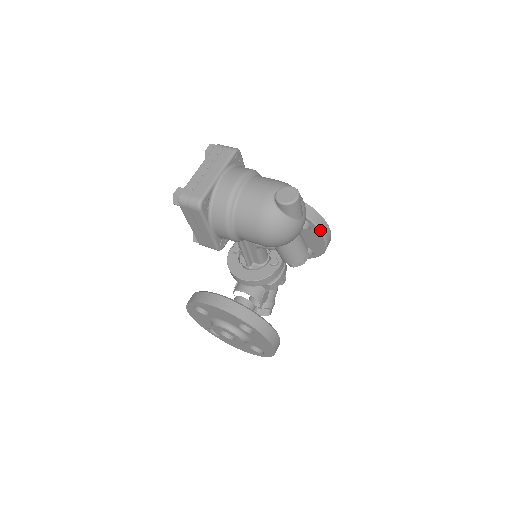
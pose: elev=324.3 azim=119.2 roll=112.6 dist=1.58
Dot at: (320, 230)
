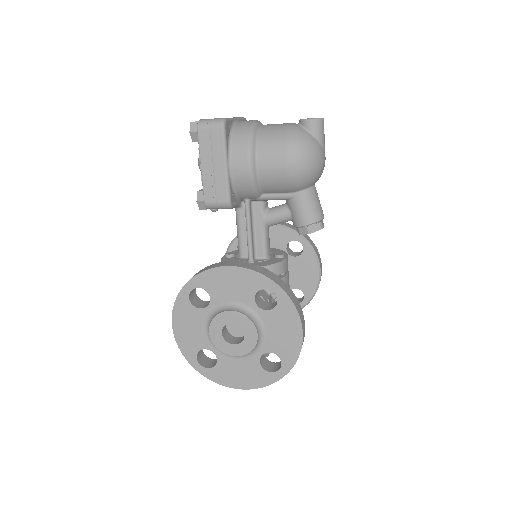
Dot at: (314, 252)
